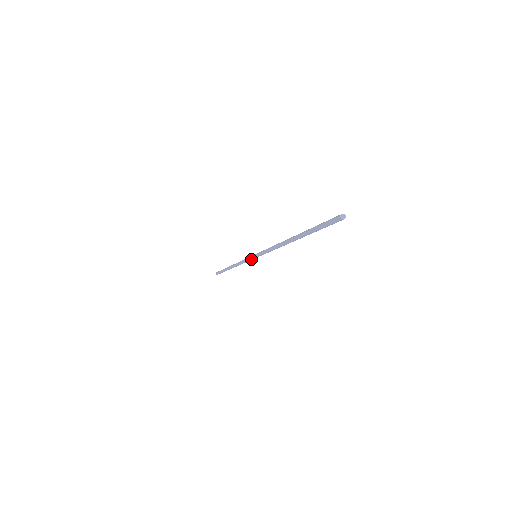
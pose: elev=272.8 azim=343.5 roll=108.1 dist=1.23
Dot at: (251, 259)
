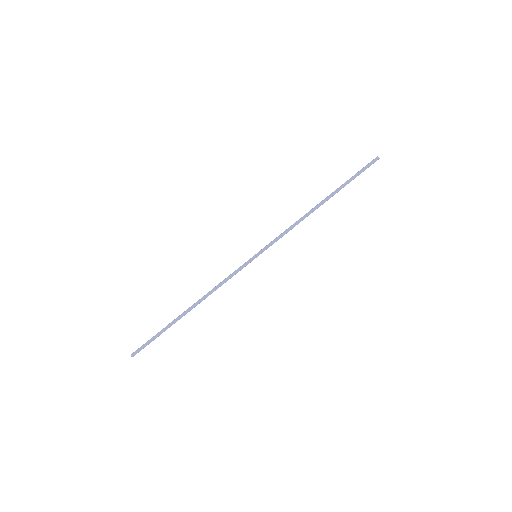
Dot at: (247, 264)
